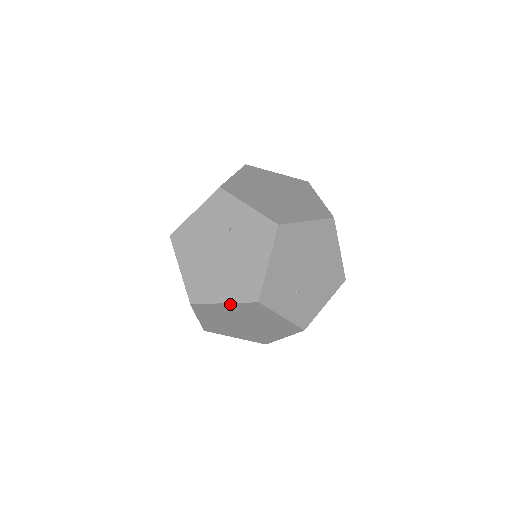
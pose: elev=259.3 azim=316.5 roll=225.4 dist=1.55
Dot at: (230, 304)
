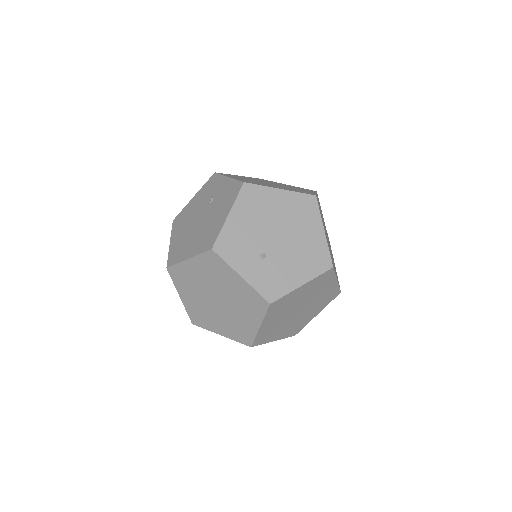
Dot at: (193, 260)
